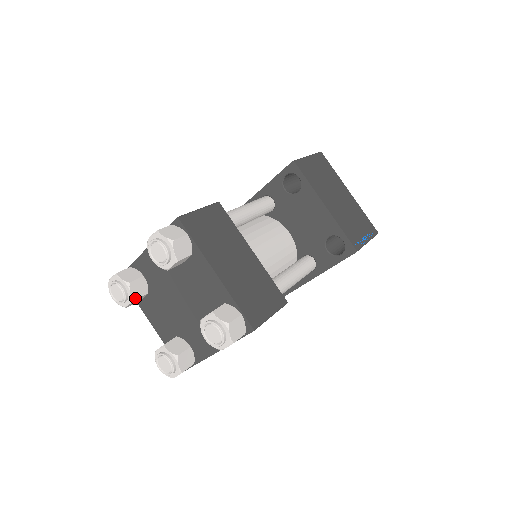
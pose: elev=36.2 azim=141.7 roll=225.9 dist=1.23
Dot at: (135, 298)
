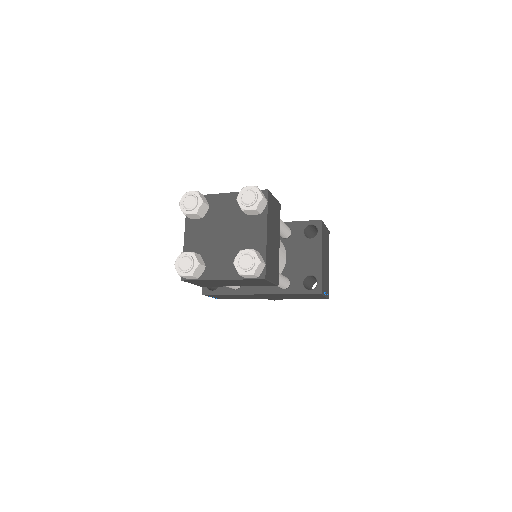
Dot at: (198, 213)
